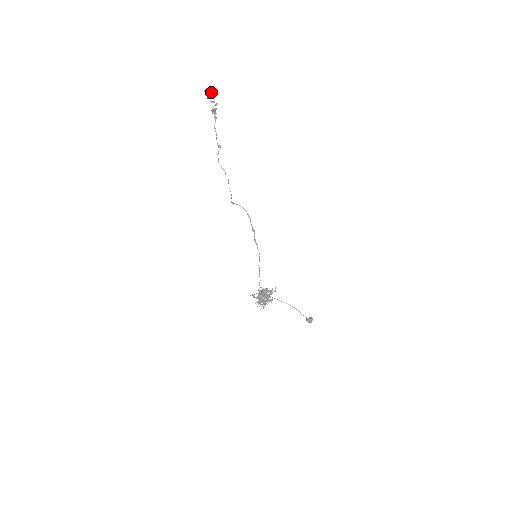
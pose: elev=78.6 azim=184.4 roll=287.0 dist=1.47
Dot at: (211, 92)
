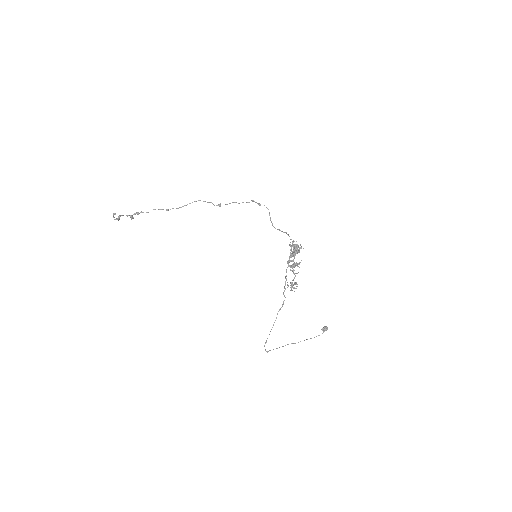
Dot at: occluded
